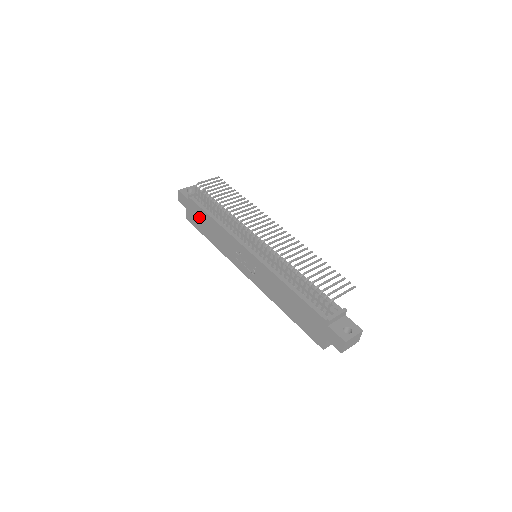
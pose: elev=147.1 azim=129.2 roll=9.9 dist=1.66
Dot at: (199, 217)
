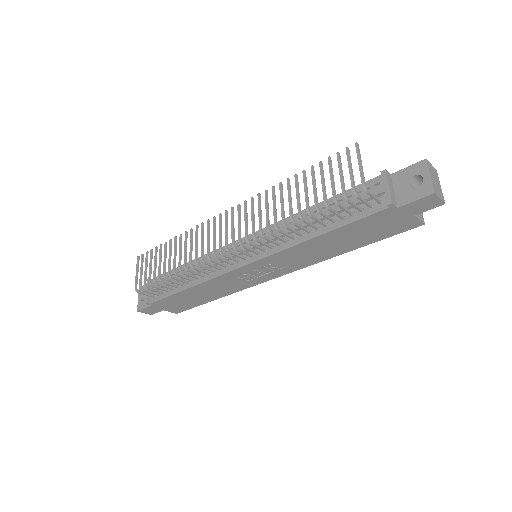
Dot at: (179, 302)
